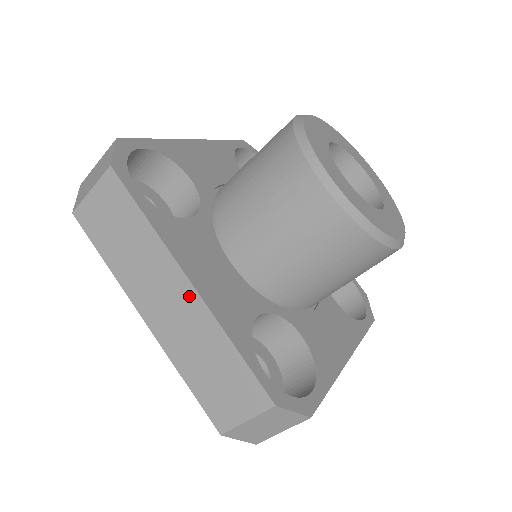
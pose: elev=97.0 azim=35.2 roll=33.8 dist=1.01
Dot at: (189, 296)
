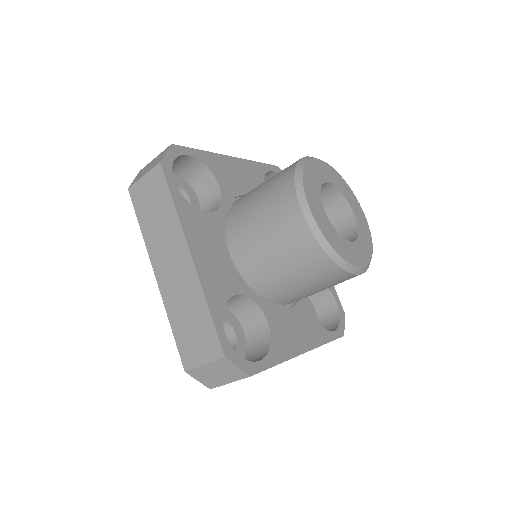
Dot at: (188, 265)
